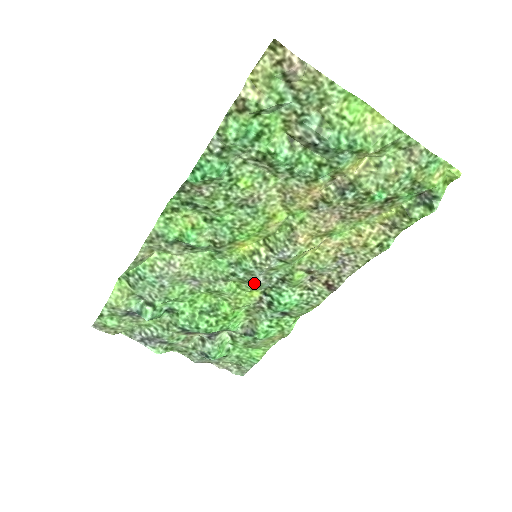
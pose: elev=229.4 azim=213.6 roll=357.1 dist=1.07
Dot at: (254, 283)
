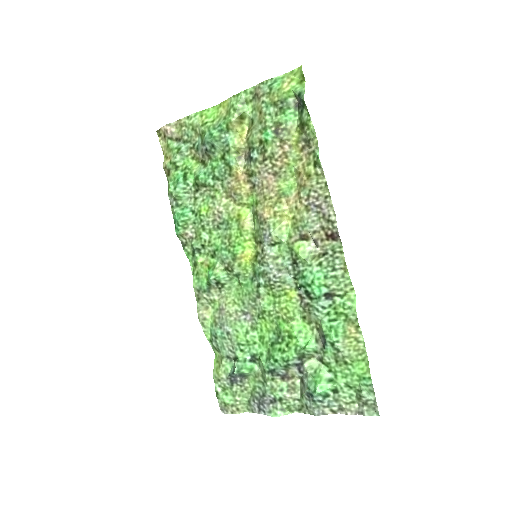
Dot at: (275, 281)
